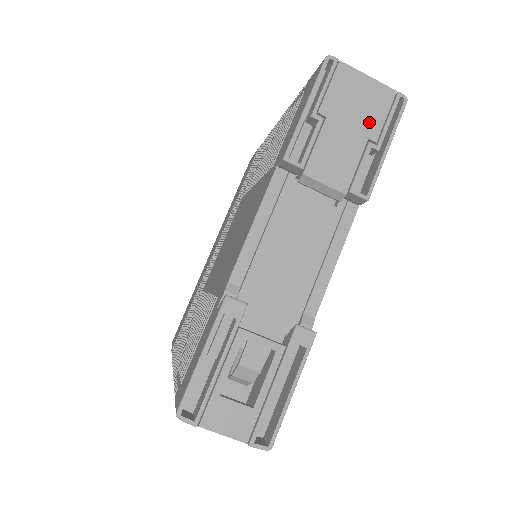
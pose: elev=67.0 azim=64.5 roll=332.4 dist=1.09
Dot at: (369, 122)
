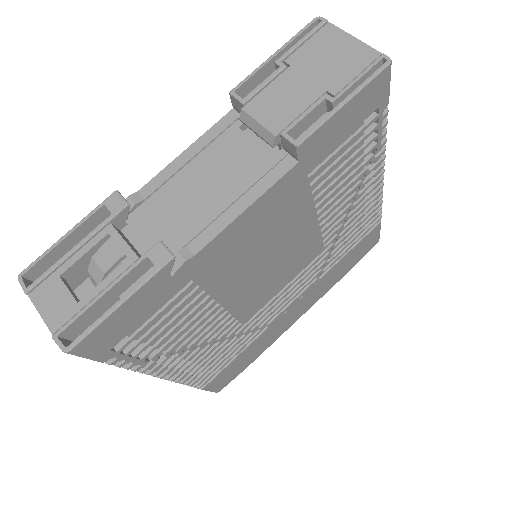
Dot at: (335, 76)
